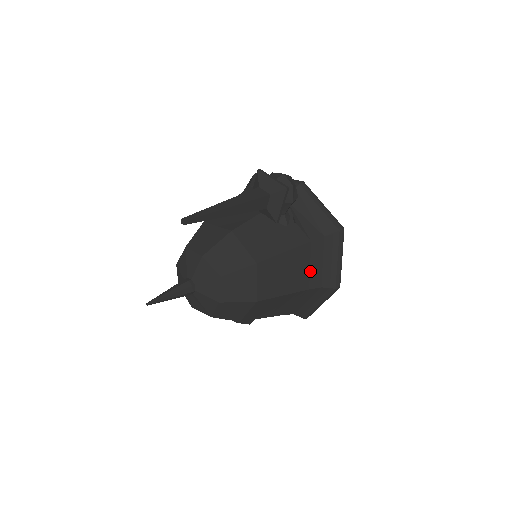
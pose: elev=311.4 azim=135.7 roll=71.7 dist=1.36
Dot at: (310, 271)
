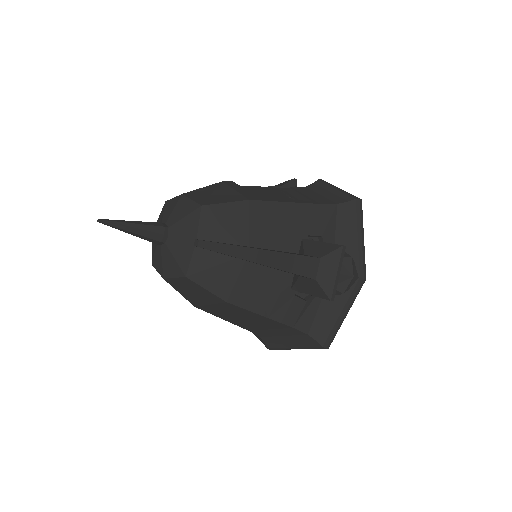
Dot at: (265, 329)
